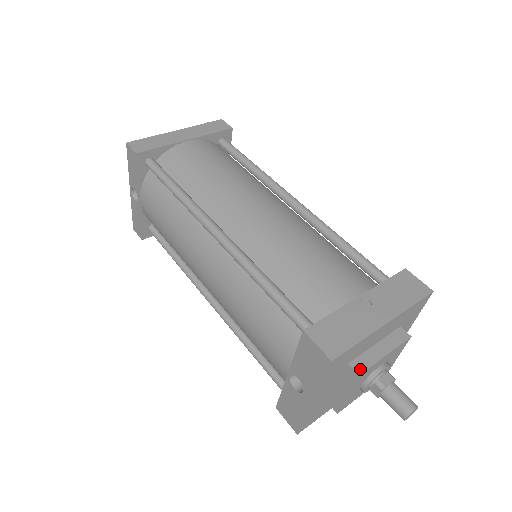
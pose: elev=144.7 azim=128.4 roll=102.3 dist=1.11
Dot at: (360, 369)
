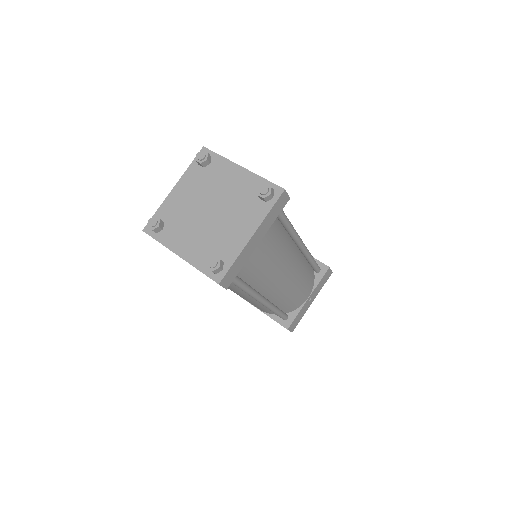
Dot at: occluded
